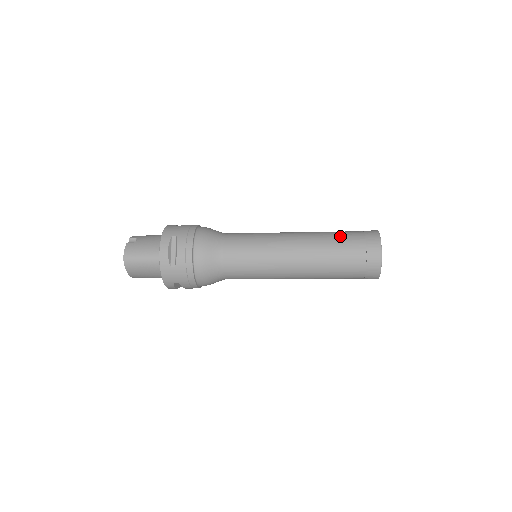
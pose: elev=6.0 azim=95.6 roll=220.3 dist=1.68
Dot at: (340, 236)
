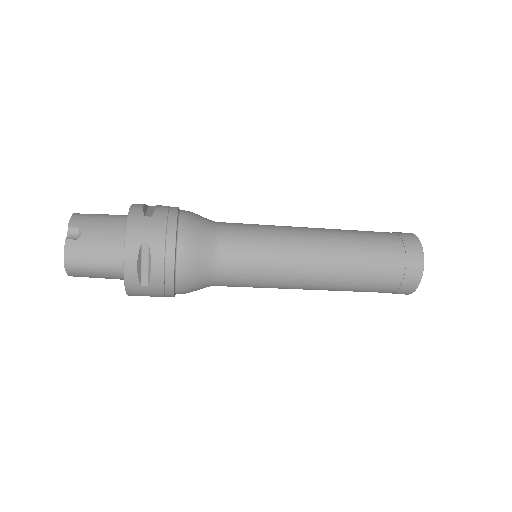
Dot at: (375, 250)
